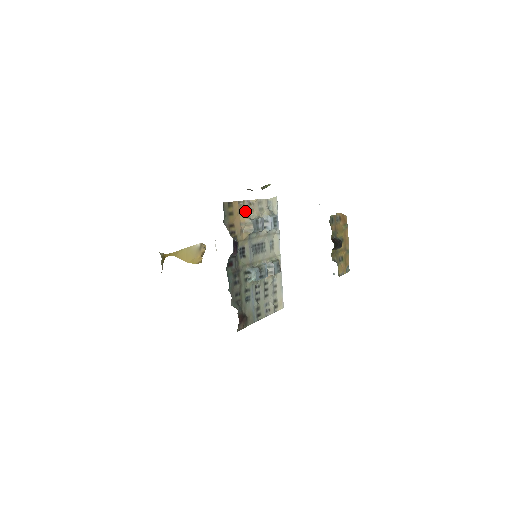
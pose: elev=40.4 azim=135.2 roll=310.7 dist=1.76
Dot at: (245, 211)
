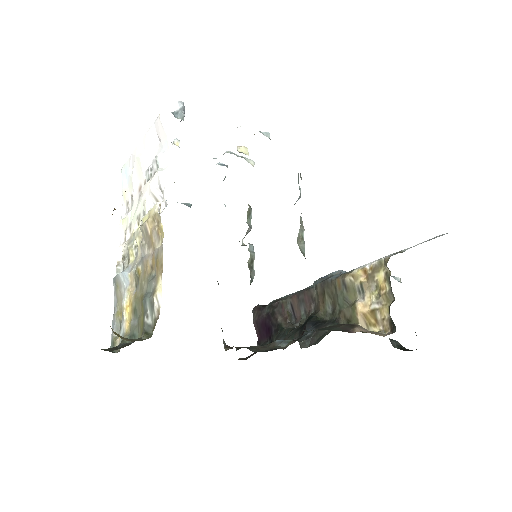
Dot at: occluded
